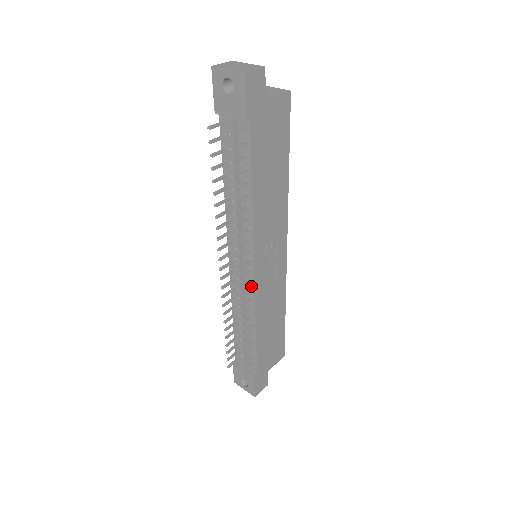
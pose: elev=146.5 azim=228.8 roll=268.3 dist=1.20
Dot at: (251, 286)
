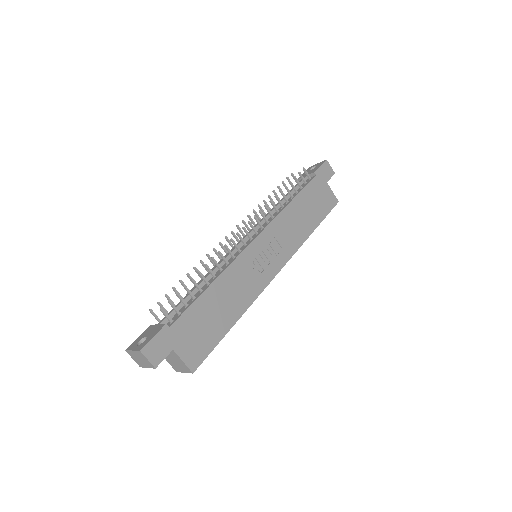
Dot at: (243, 249)
